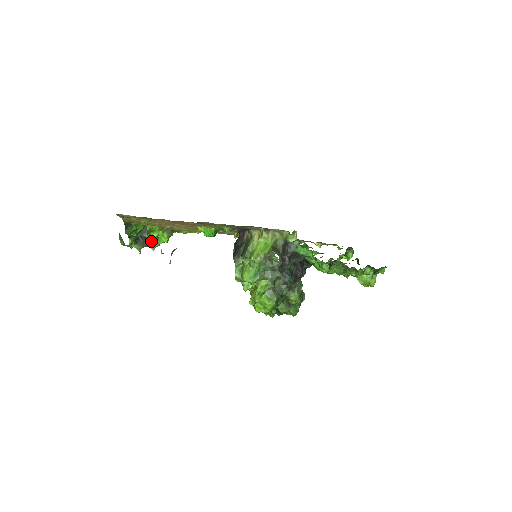
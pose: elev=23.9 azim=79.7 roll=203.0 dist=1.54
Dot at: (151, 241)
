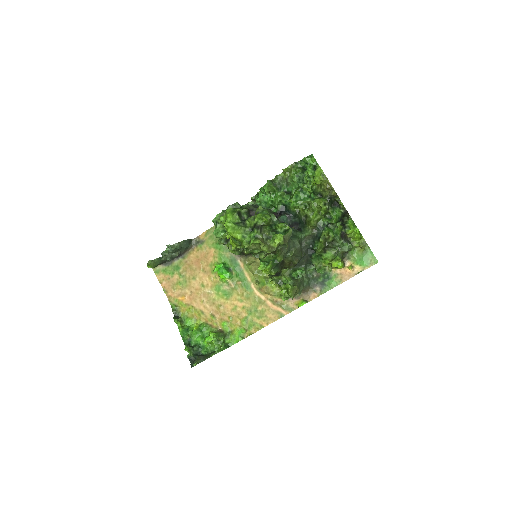
Dot at: (209, 356)
